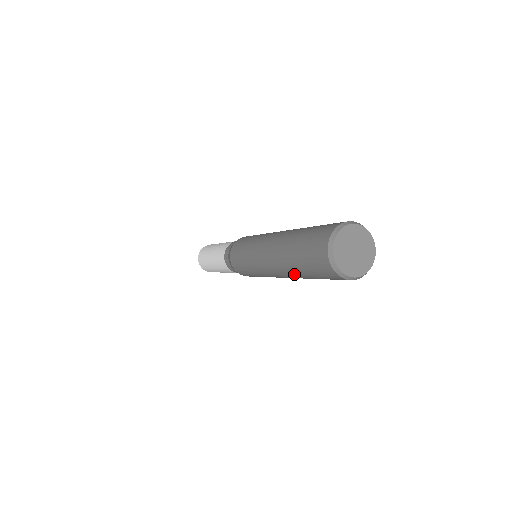
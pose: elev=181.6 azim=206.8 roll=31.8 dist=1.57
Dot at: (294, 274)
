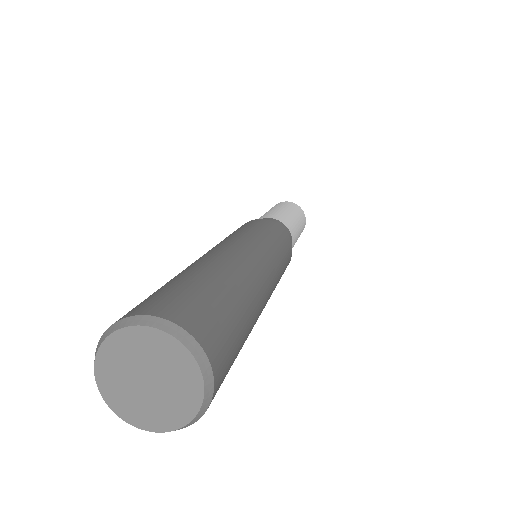
Dot at: occluded
